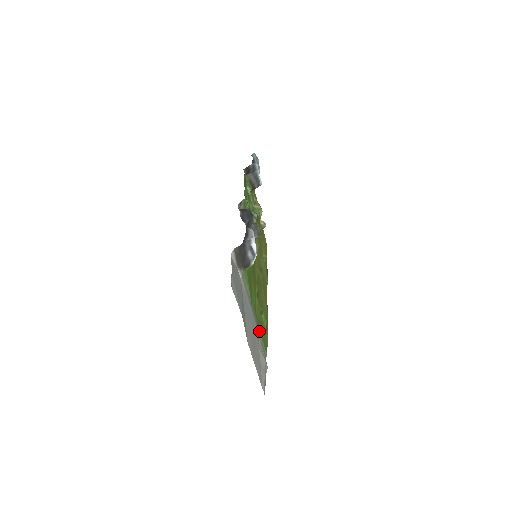
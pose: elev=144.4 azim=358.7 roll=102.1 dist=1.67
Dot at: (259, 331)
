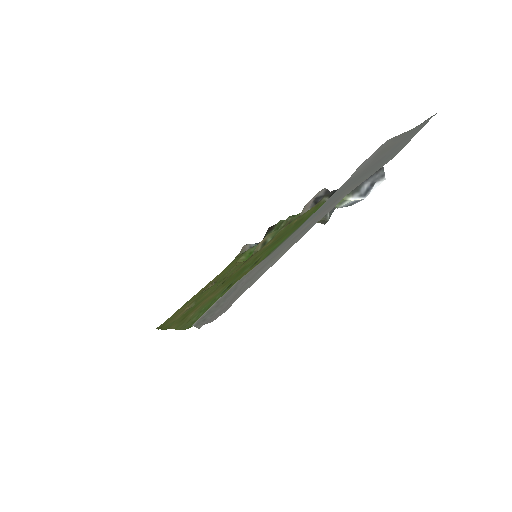
Dot at: occluded
